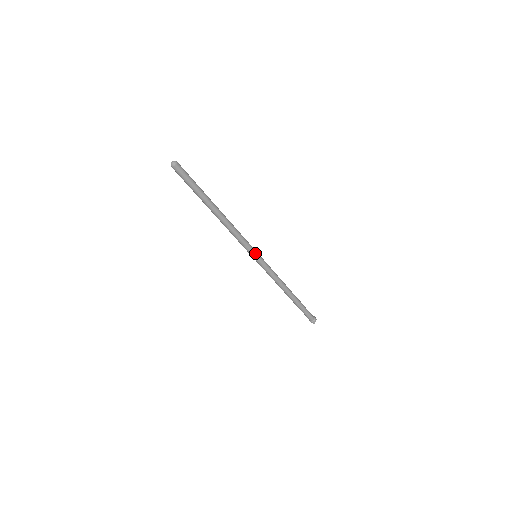
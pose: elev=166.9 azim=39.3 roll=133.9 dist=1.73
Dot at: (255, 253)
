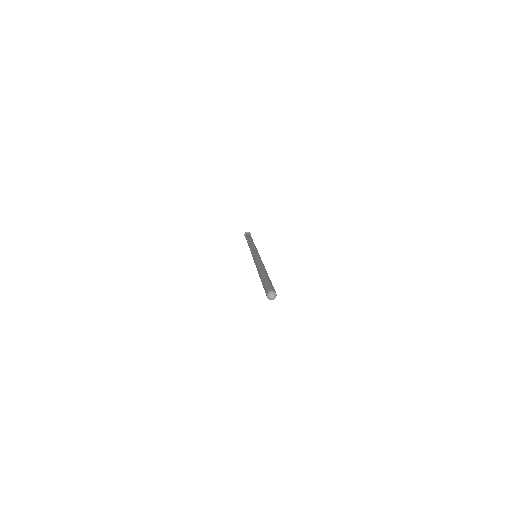
Dot at: occluded
